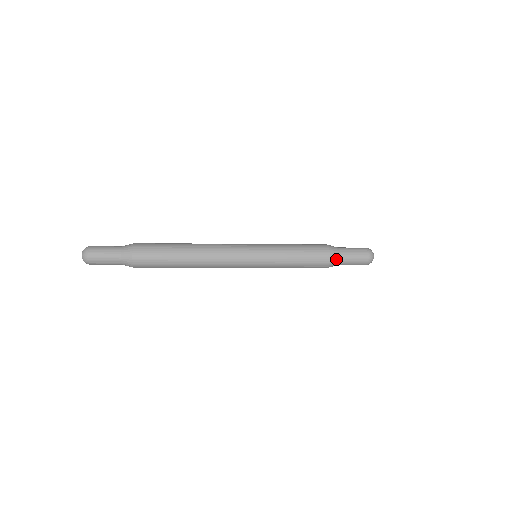
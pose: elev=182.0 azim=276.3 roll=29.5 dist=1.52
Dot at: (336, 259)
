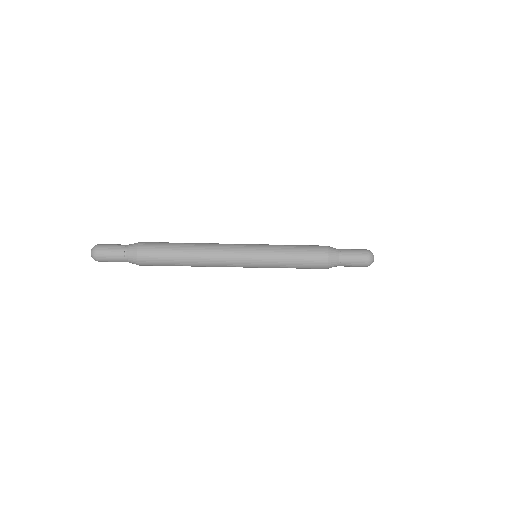
Dot at: (335, 257)
